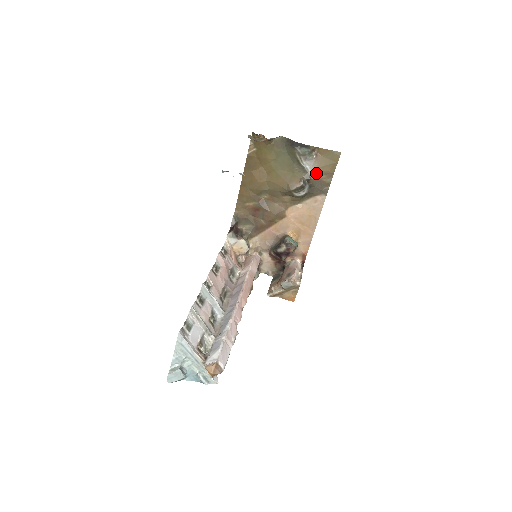
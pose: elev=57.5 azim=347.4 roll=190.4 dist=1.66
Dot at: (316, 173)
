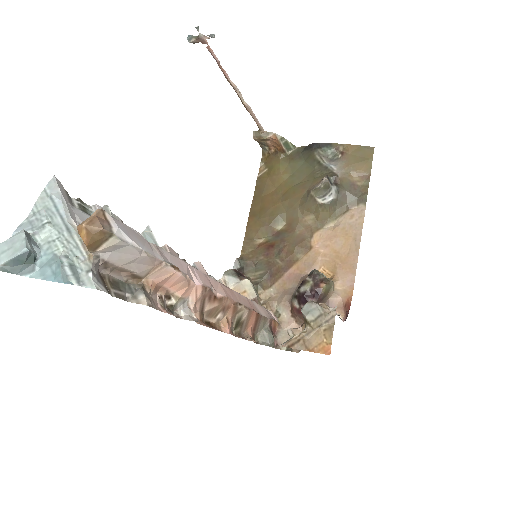
Dot at: (345, 172)
